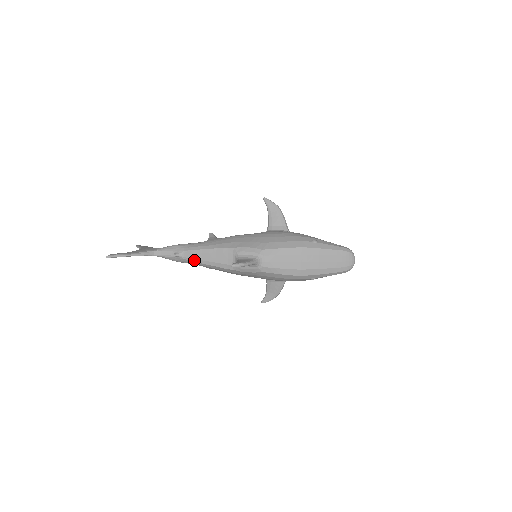
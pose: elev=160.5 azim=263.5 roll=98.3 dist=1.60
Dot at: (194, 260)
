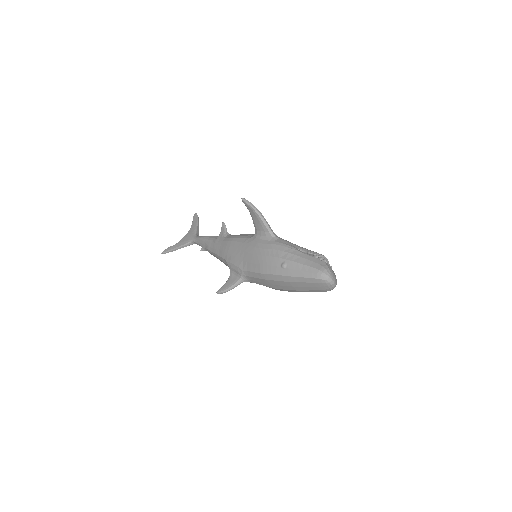
Dot at: (214, 256)
